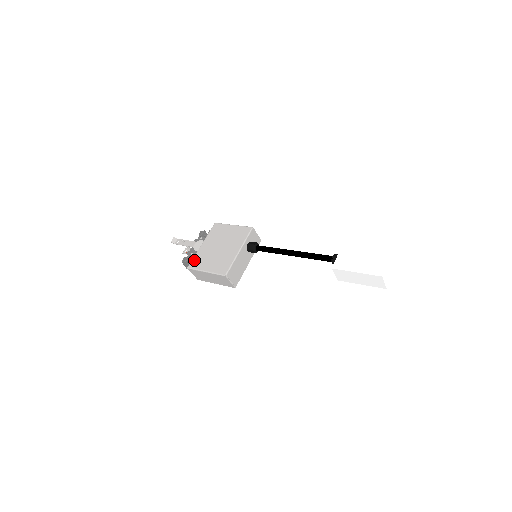
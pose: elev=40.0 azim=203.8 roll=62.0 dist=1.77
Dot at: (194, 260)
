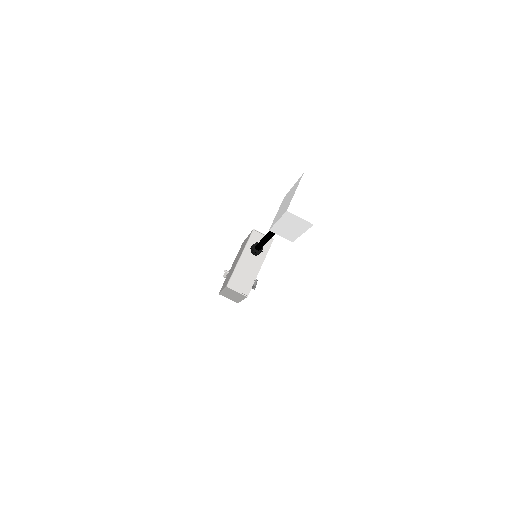
Dot at: (223, 284)
